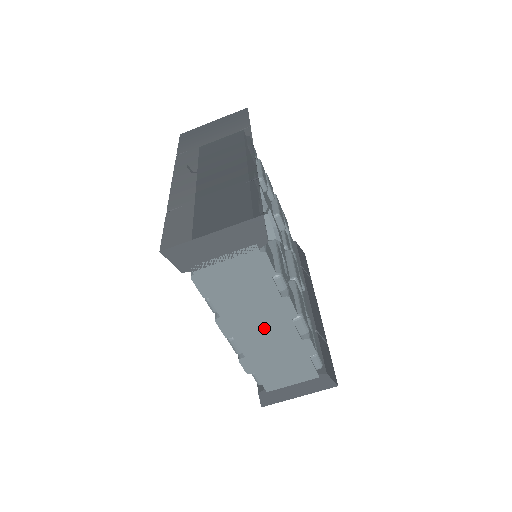
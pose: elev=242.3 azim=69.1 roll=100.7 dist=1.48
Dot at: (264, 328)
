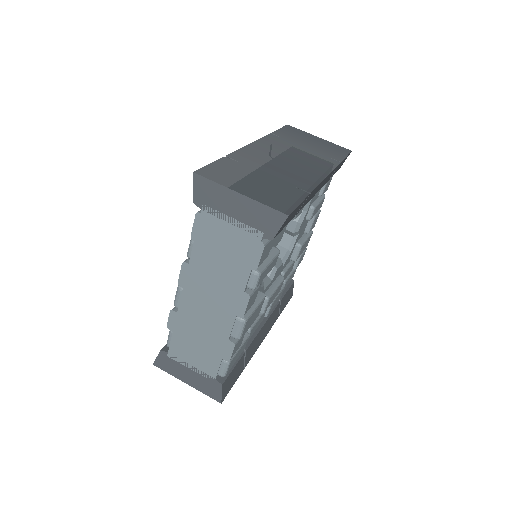
Dot at: (211, 303)
